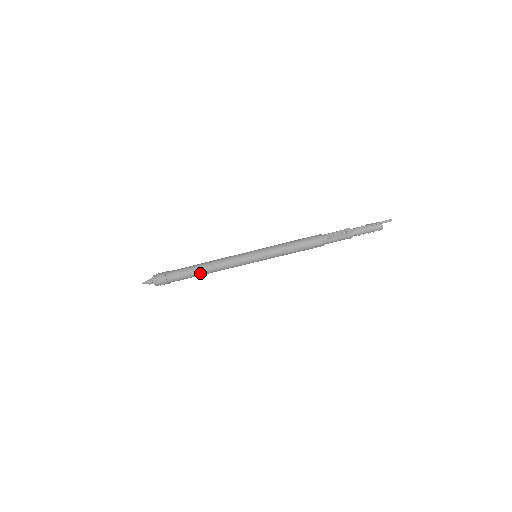
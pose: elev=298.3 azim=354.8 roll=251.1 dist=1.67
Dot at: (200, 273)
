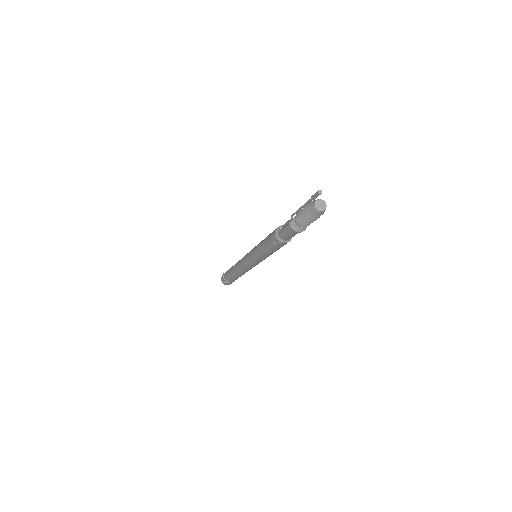
Dot at: (233, 272)
